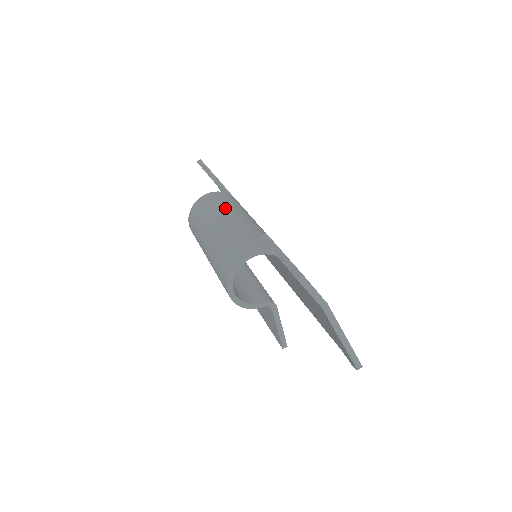
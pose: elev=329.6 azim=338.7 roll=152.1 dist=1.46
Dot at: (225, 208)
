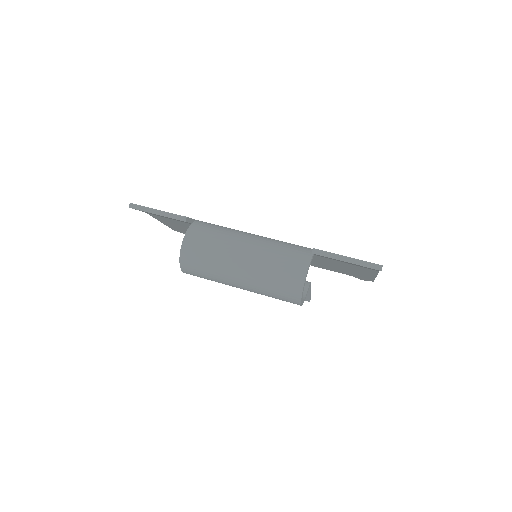
Dot at: (227, 241)
